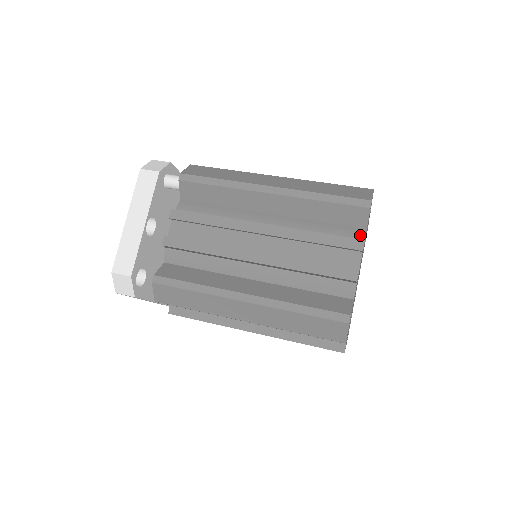
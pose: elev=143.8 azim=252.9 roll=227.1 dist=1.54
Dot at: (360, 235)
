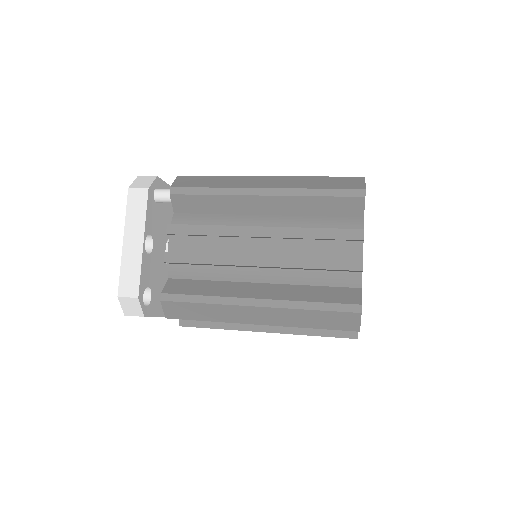
Dot at: (358, 224)
